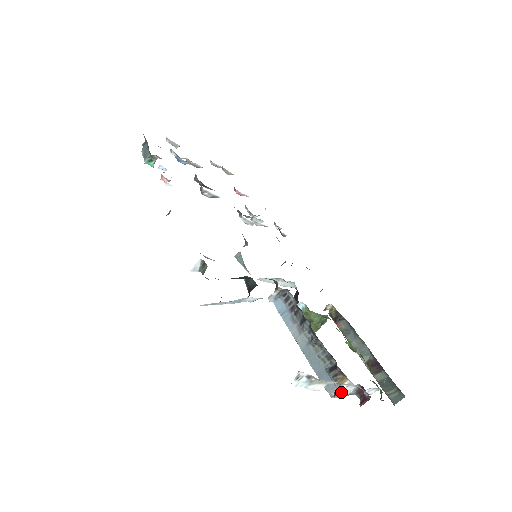
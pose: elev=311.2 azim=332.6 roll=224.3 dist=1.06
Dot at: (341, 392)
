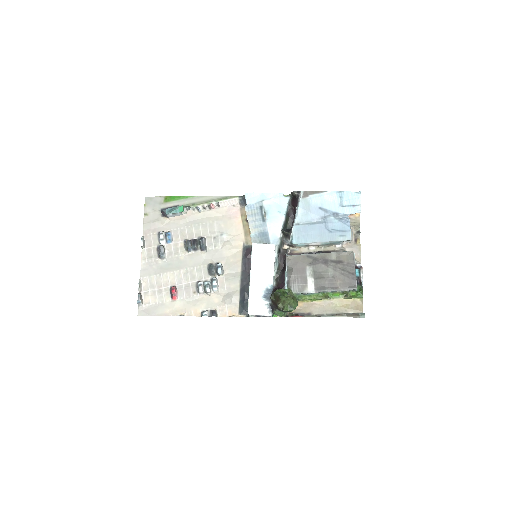
Dot at: (354, 257)
